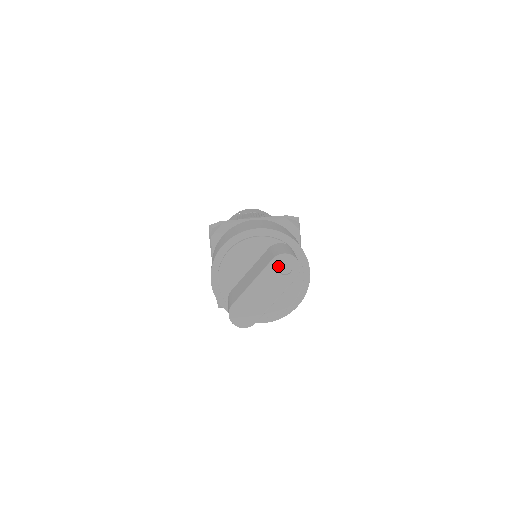
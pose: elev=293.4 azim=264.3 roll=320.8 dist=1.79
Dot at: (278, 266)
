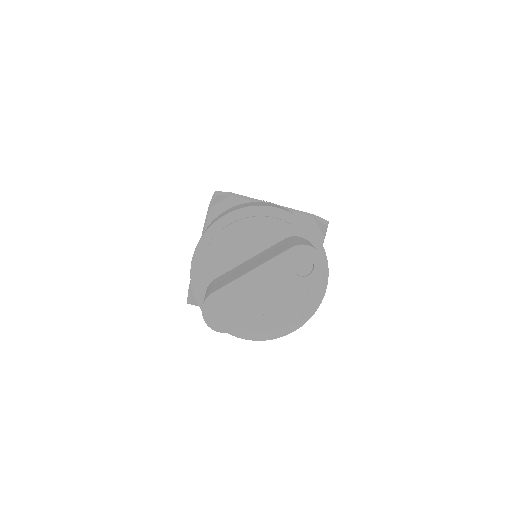
Dot at: (295, 260)
